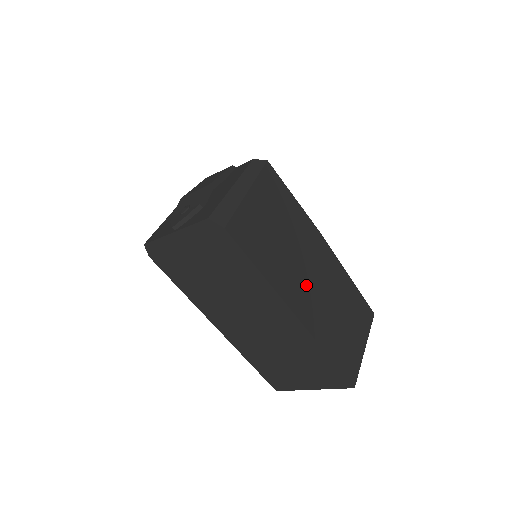
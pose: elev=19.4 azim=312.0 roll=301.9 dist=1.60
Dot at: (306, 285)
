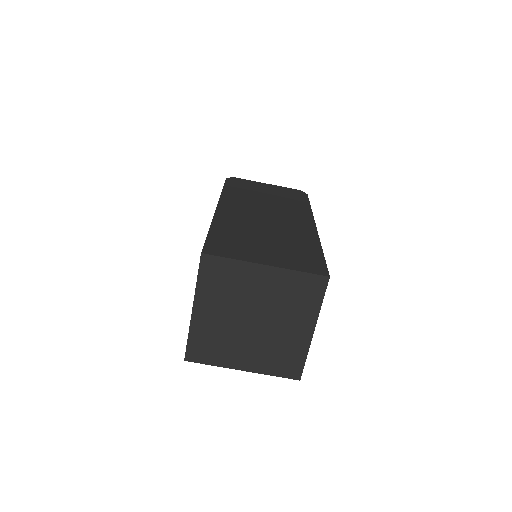
Dot at: occluded
